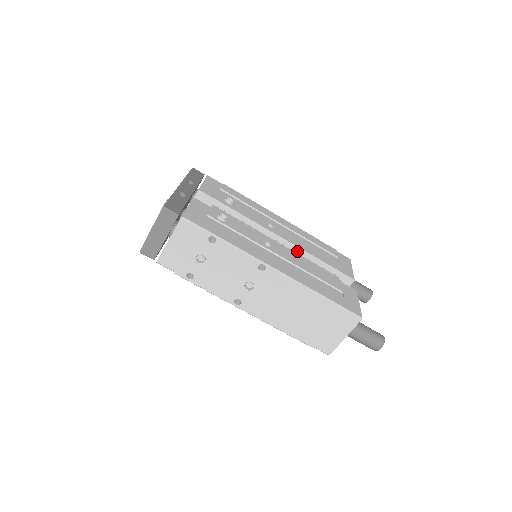
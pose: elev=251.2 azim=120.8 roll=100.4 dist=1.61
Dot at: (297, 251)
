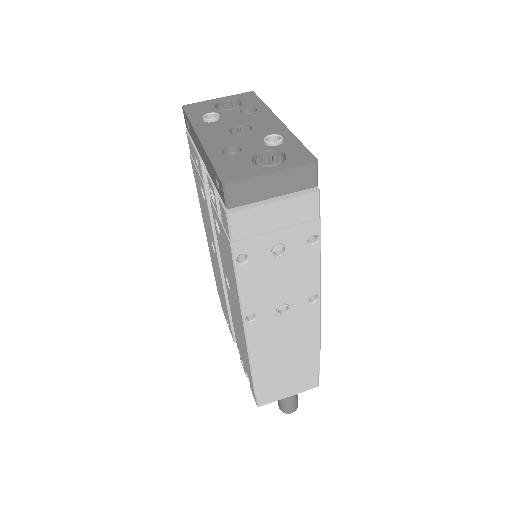
Dot at: occluded
